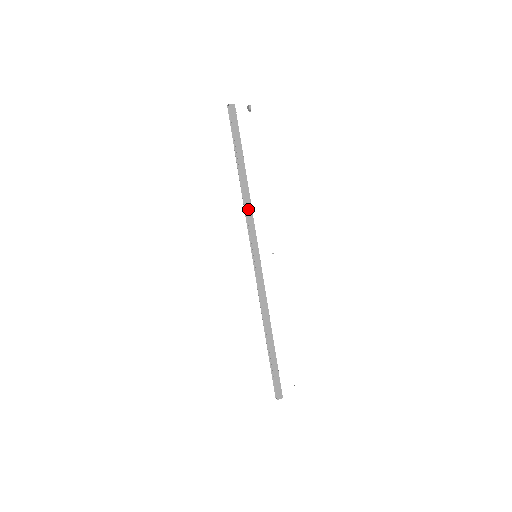
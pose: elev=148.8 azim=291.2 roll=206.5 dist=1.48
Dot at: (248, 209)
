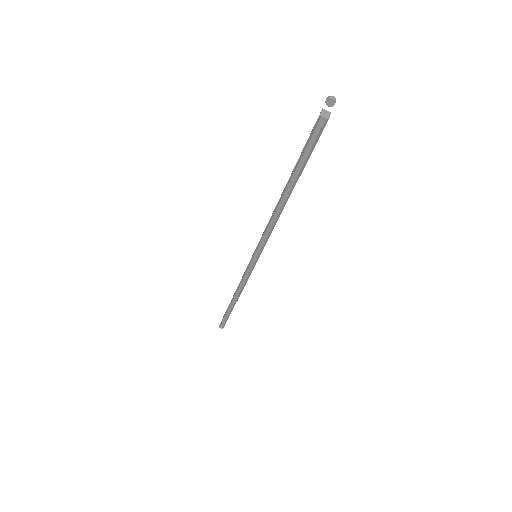
Dot at: occluded
